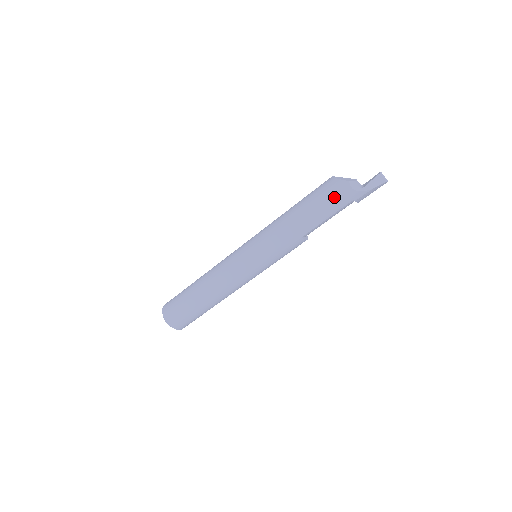
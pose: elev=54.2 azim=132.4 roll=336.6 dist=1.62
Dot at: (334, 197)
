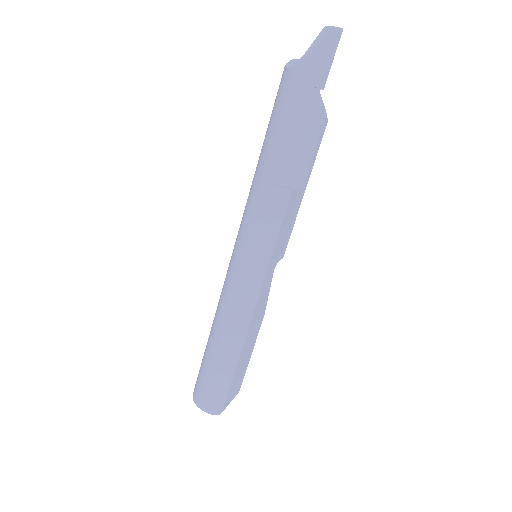
Dot at: (278, 98)
